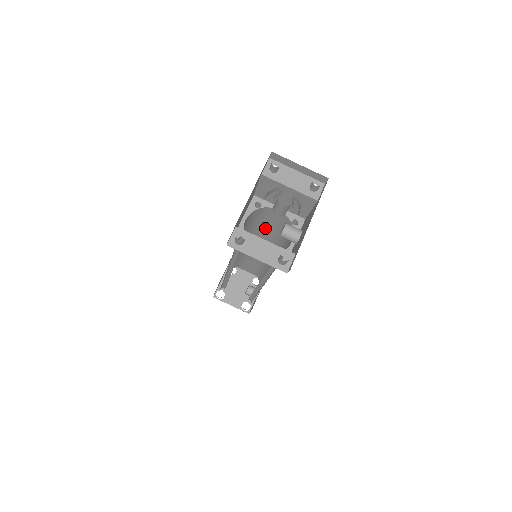
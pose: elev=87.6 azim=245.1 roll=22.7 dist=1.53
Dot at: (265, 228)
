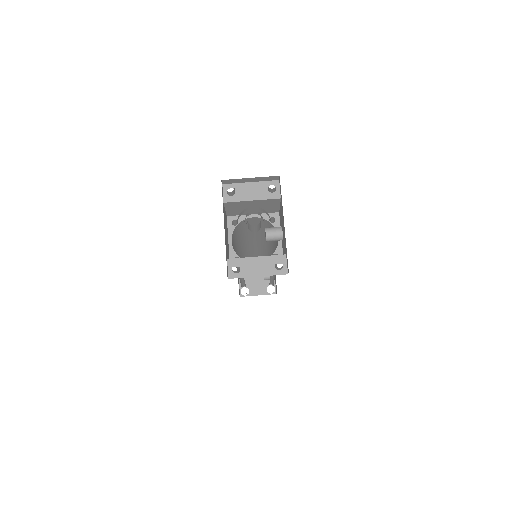
Dot at: occluded
